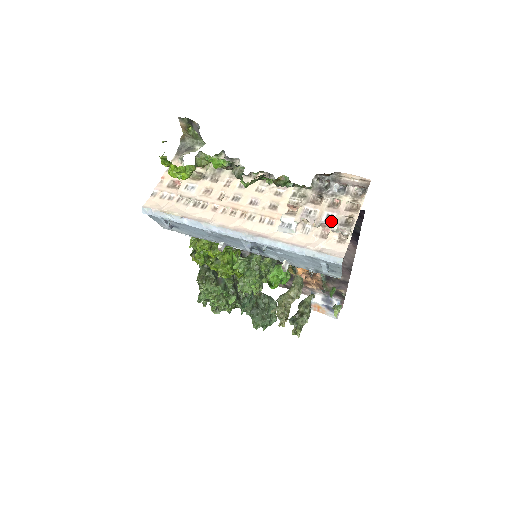
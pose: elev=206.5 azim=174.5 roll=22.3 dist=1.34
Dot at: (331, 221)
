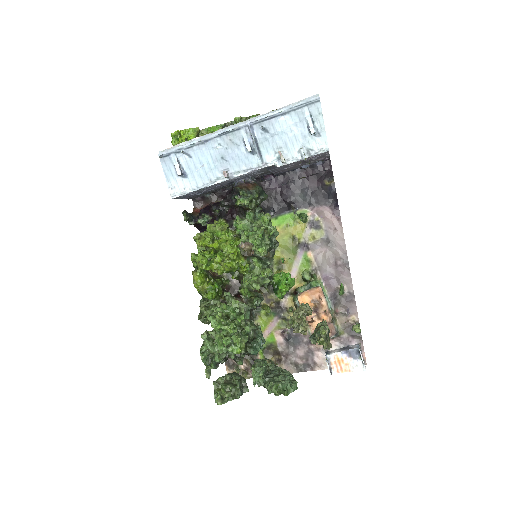
Dot at: occluded
